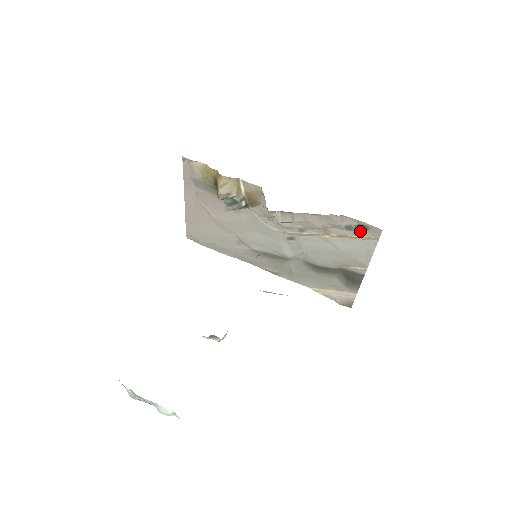
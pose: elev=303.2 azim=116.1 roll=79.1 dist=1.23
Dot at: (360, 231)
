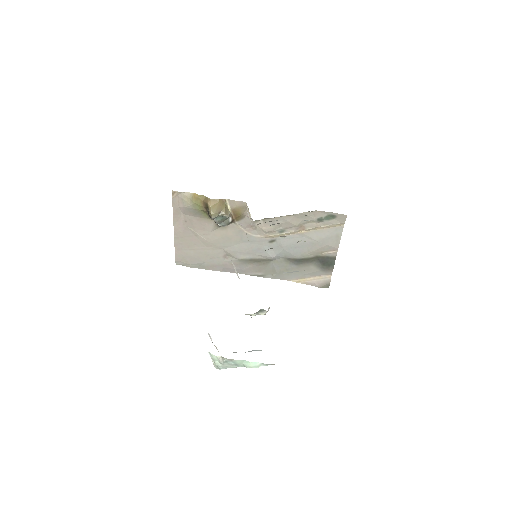
Dot at: (329, 220)
